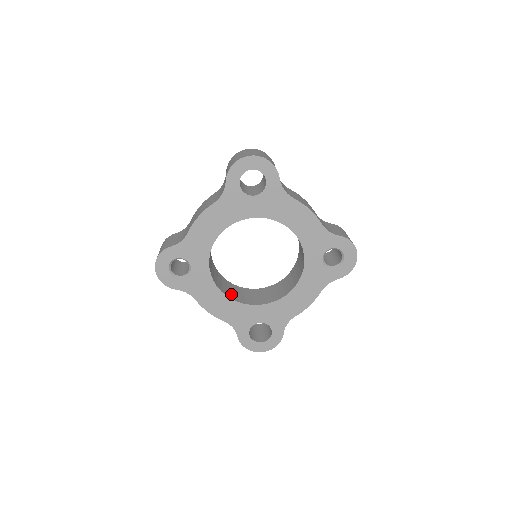
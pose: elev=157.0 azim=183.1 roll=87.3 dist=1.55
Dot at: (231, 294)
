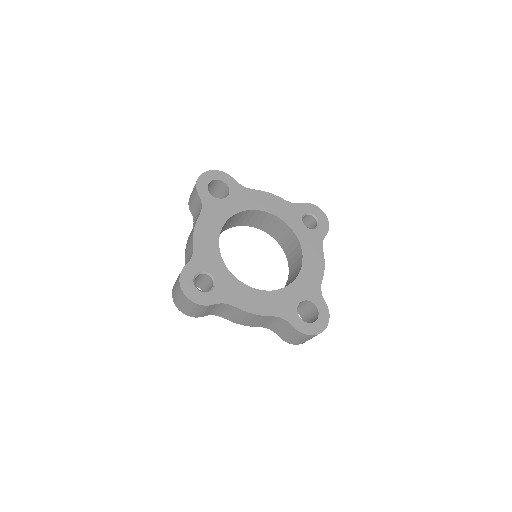
Dot at: occluded
